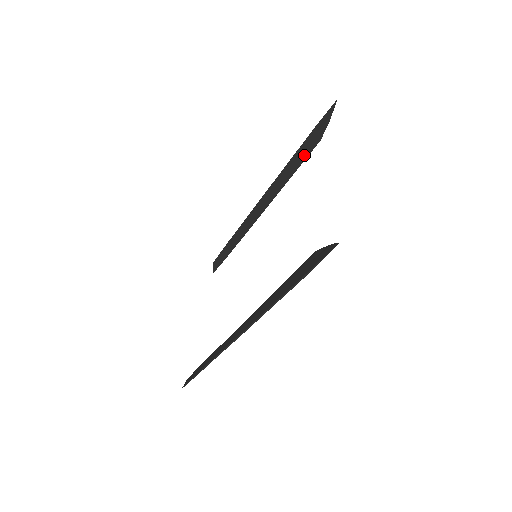
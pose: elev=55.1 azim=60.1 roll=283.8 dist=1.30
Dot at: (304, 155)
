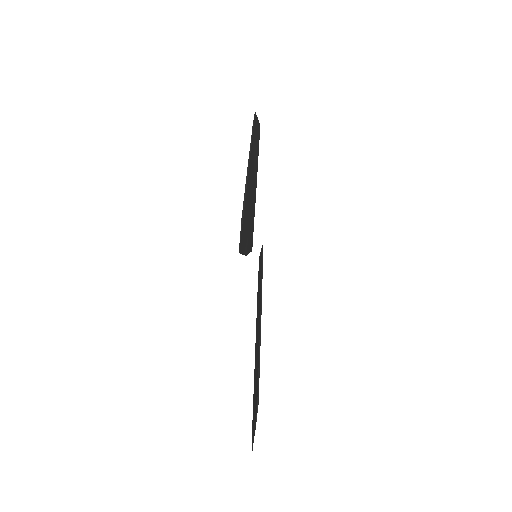
Dot at: occluded
